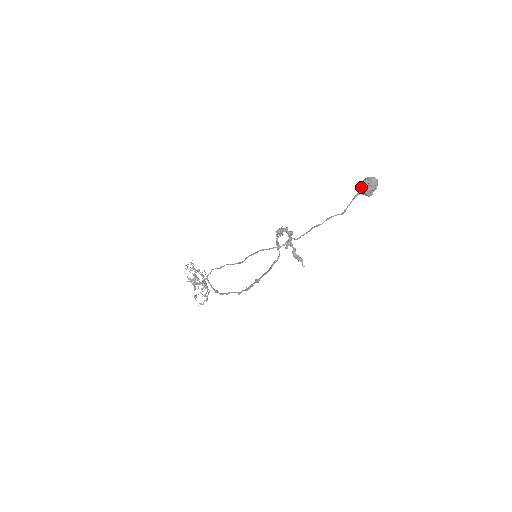
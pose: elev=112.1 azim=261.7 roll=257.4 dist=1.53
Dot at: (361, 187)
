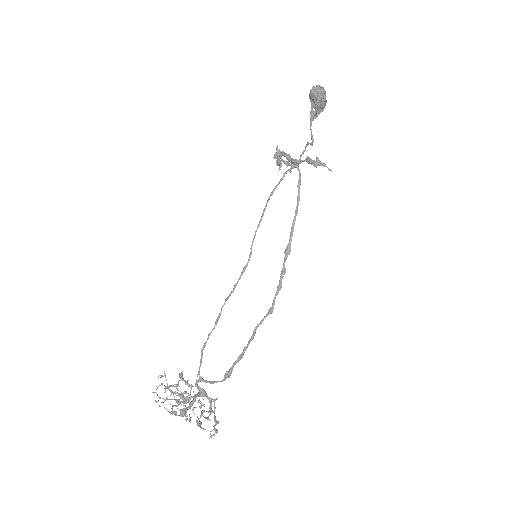
Dot at: (314, 94)
